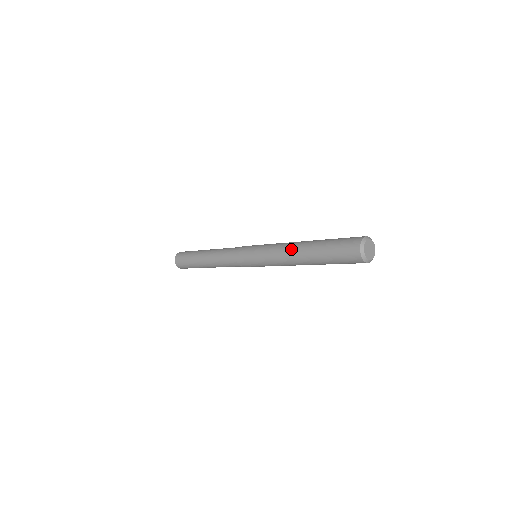
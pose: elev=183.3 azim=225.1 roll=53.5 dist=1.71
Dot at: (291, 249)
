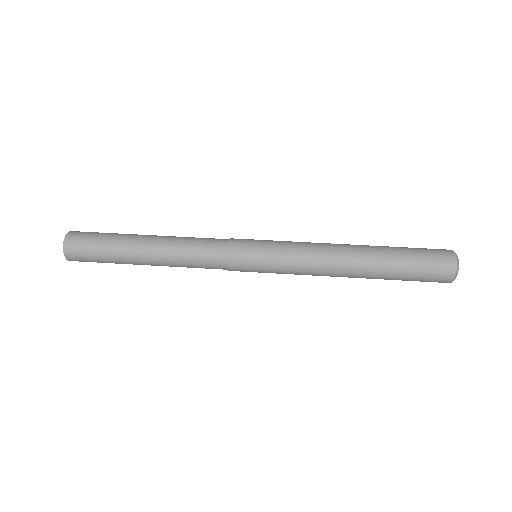
Dot at: occluded
